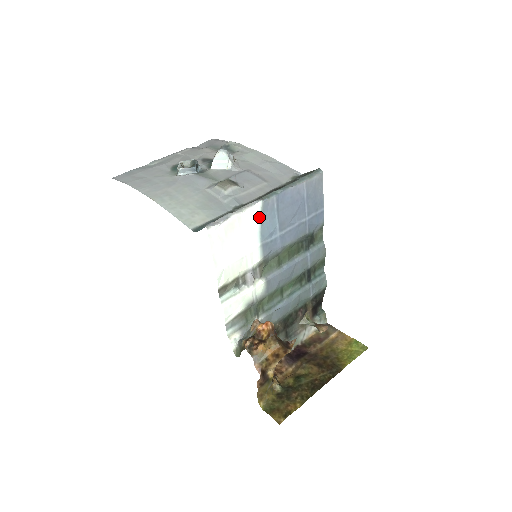
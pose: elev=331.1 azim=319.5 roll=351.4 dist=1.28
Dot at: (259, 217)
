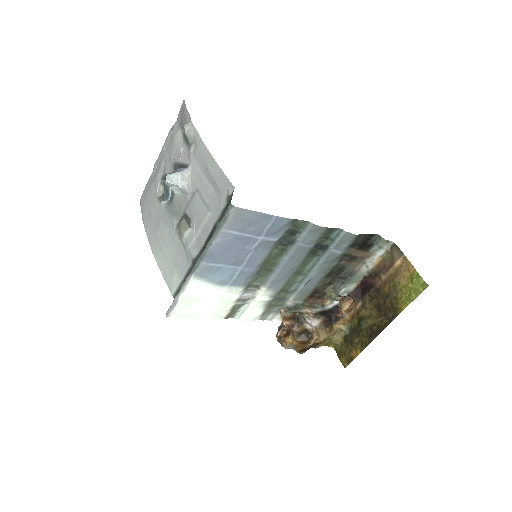
Dot at: (204, 281)
